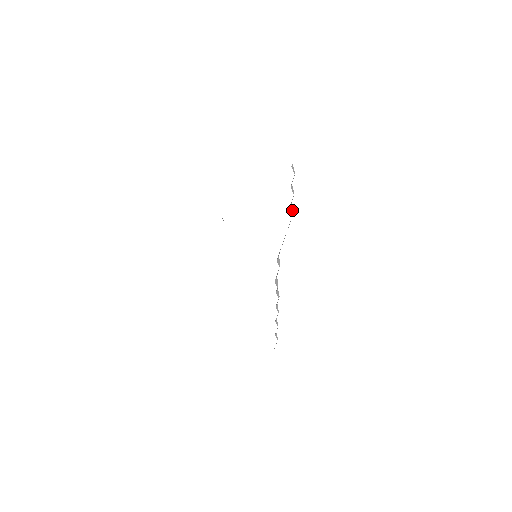
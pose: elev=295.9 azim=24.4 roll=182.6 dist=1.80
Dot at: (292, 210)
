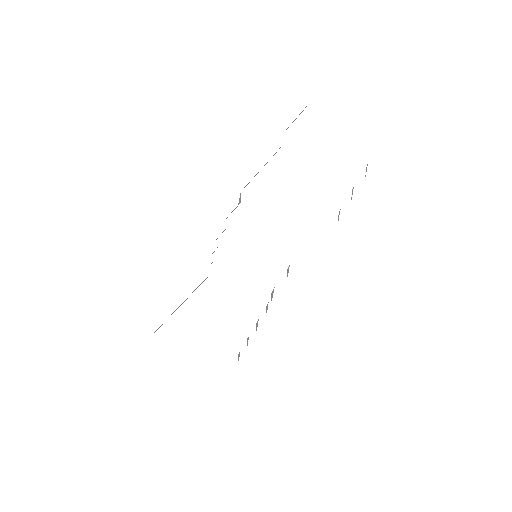
Dot at: (338, 217)
